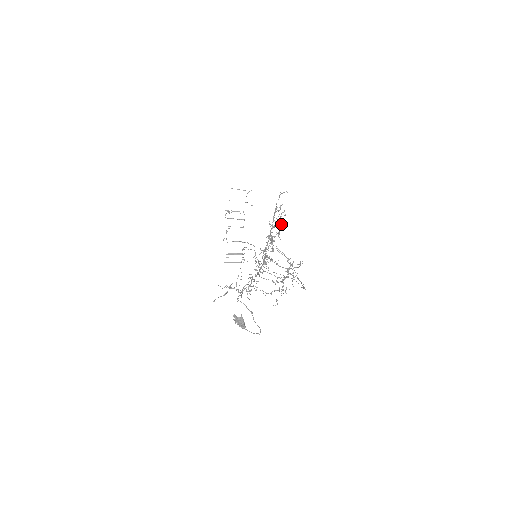
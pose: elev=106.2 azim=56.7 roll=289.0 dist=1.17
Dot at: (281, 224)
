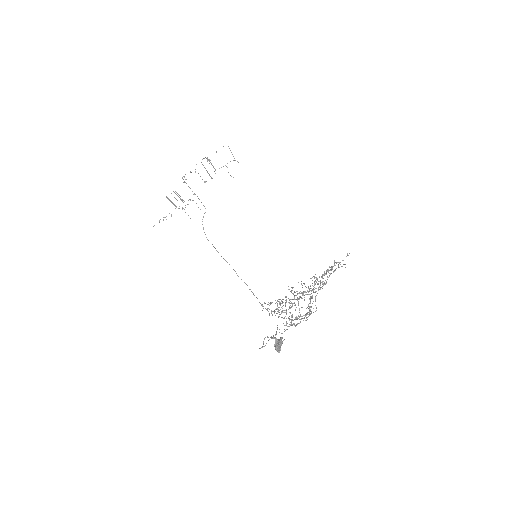
Dot at: occluded
